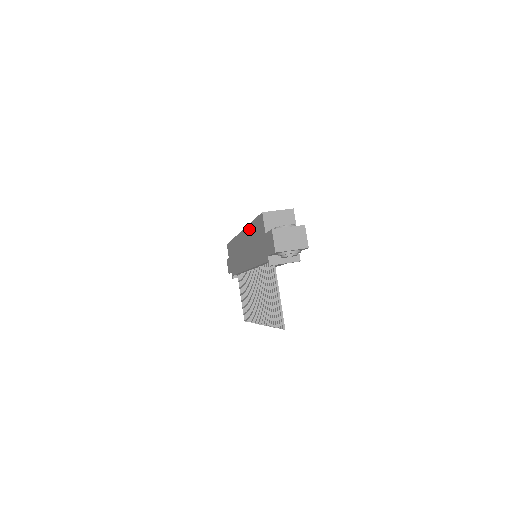
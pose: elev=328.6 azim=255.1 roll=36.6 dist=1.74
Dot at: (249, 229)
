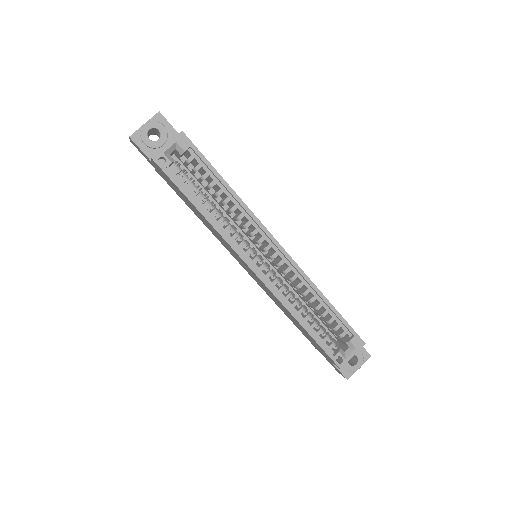
Dot at: (290, 314)
